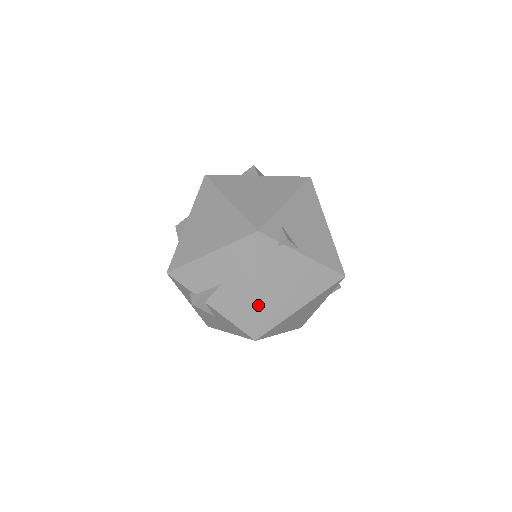
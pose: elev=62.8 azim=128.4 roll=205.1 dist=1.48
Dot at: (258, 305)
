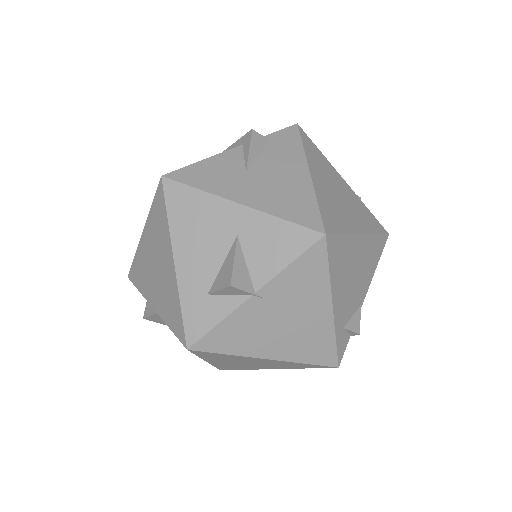
Dot at: occluded
